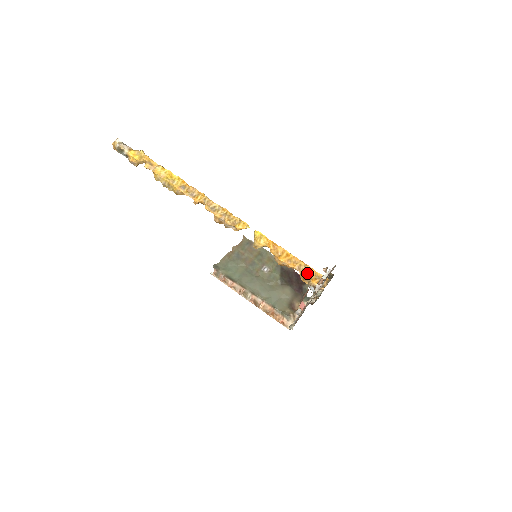
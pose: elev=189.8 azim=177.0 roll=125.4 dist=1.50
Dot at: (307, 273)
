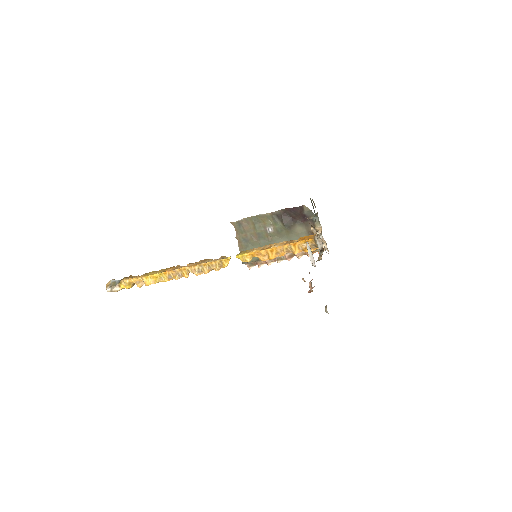
Dot at: (296, 250)
